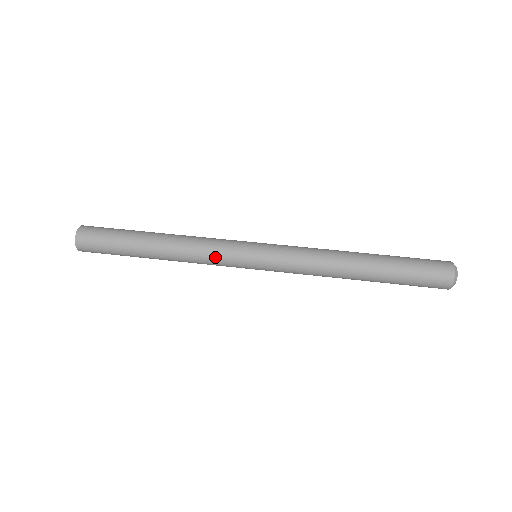
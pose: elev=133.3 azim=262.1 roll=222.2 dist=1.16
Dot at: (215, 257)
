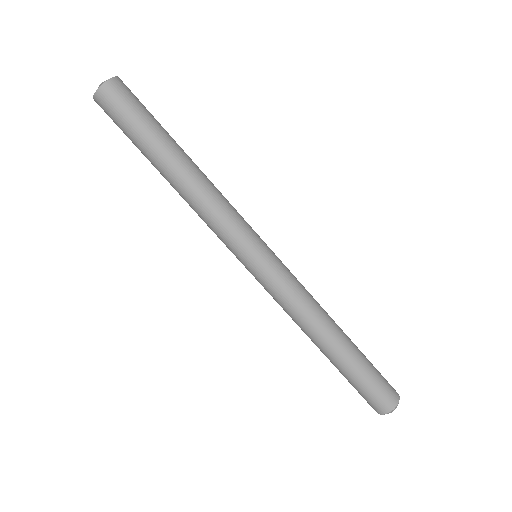
Dot at: (220, 229)
